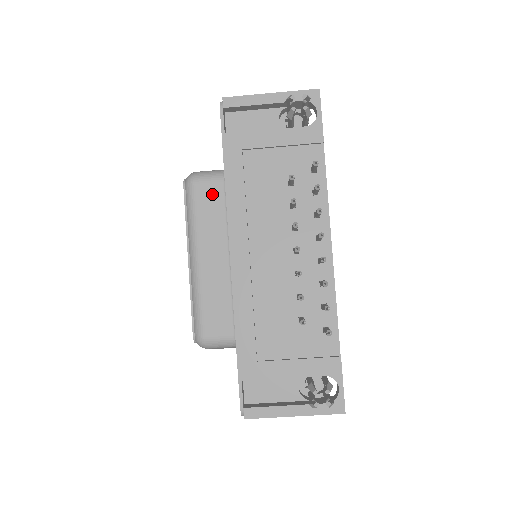
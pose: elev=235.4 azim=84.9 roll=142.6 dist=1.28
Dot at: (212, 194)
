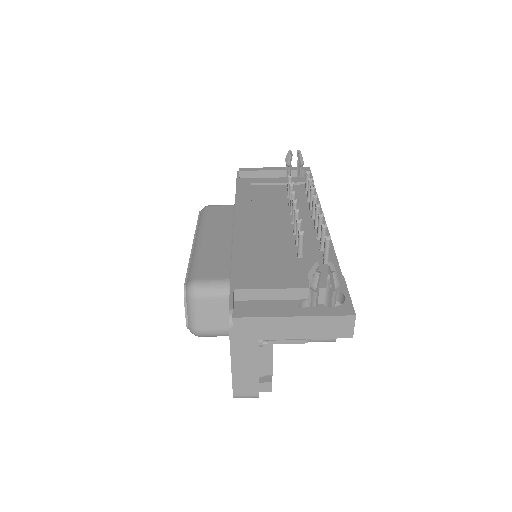
Dot at: (223, 210)
